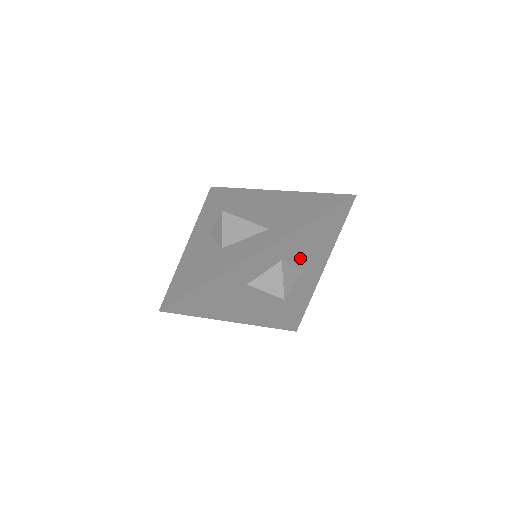
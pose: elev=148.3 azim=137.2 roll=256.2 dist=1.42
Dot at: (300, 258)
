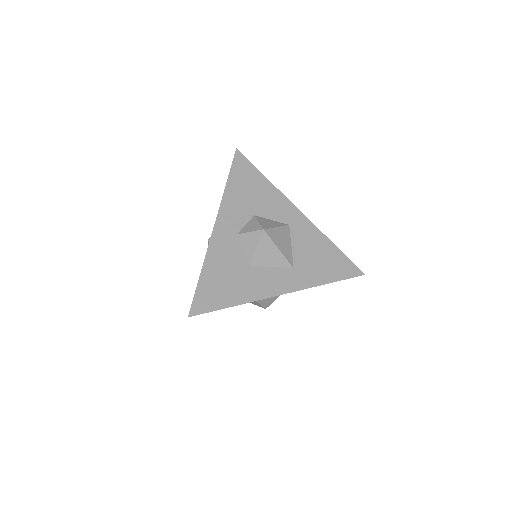
Dot at: occluded
